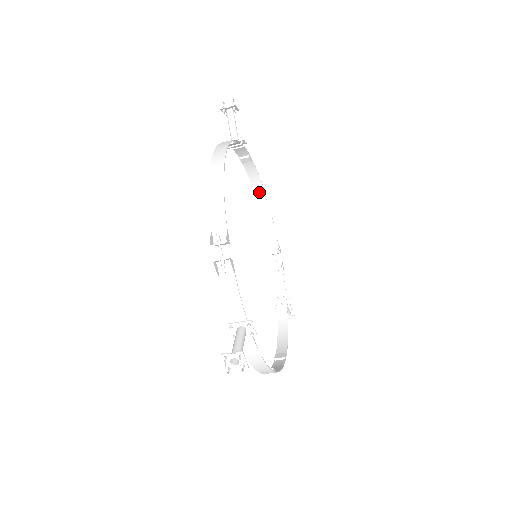
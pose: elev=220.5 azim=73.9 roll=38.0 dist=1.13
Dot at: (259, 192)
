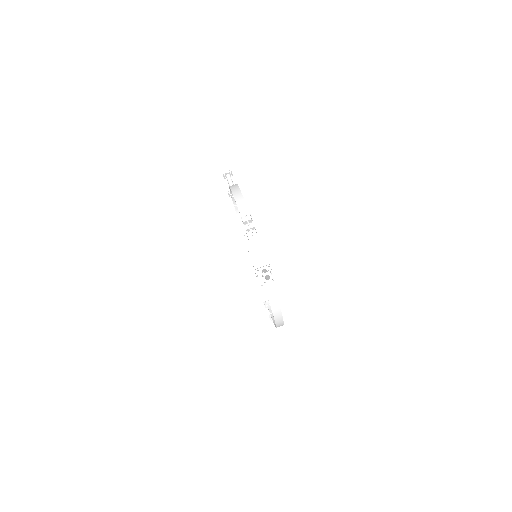
Dot at: (245, 232)
